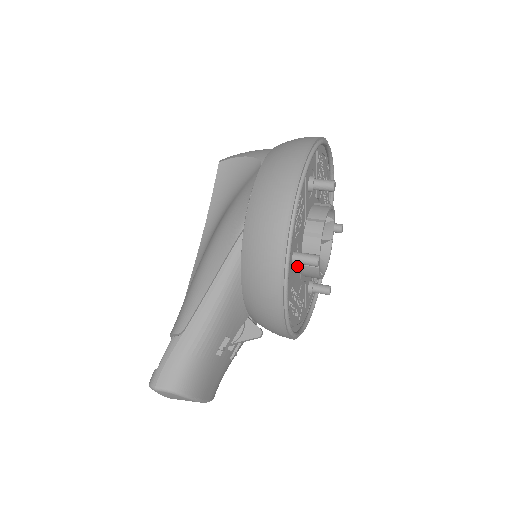
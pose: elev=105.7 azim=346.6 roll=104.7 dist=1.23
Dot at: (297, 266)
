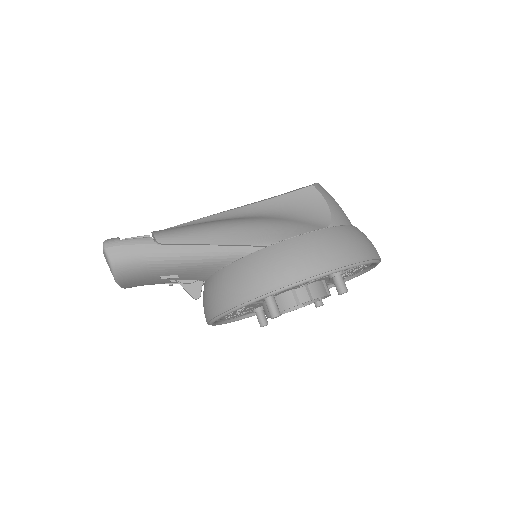
Dot at: occluded
